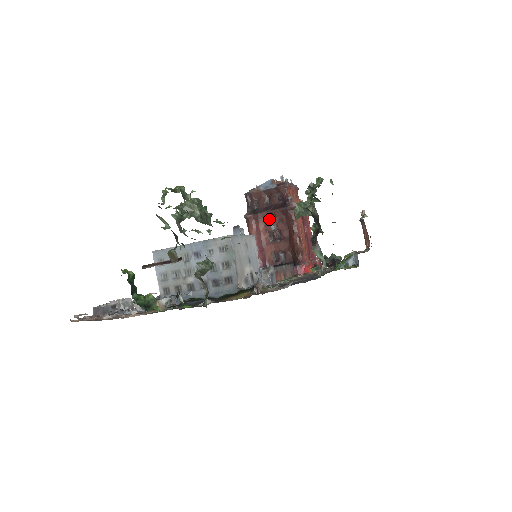
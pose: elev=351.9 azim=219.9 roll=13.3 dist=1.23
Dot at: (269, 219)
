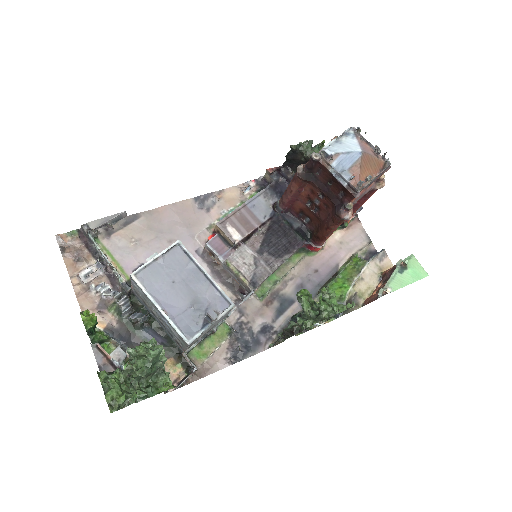
Dot at: (317, 194)
